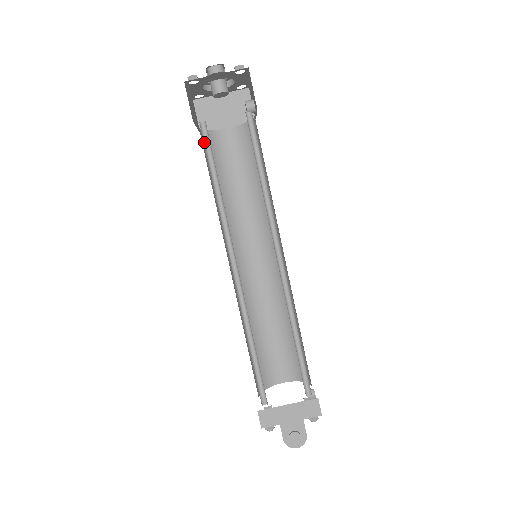
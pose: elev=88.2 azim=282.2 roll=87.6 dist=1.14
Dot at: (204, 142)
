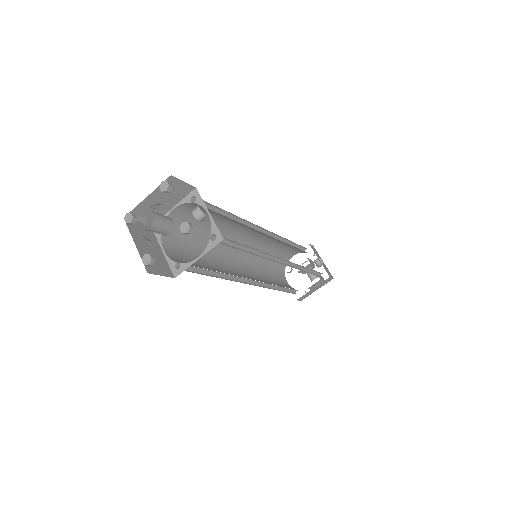
Dot at: (187, 269)
